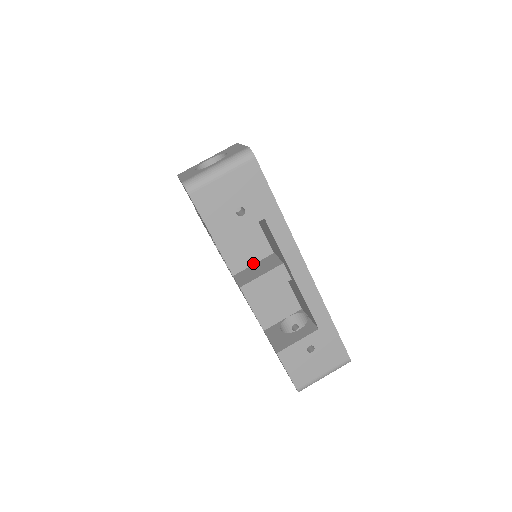
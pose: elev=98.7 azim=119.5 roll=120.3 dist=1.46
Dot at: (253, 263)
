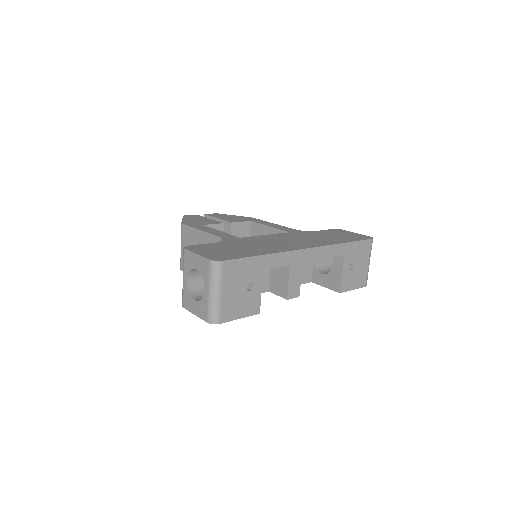
Dot at: (269, 273)
